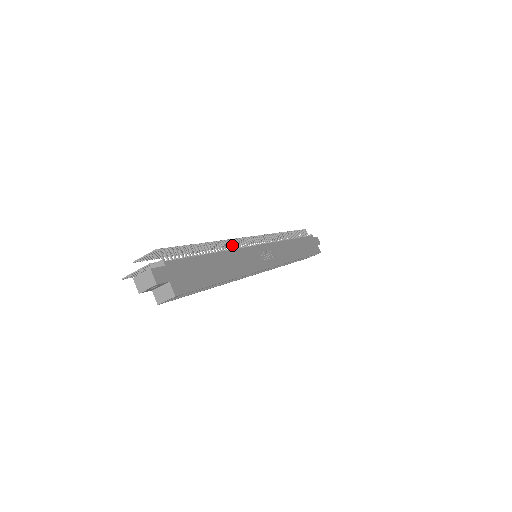
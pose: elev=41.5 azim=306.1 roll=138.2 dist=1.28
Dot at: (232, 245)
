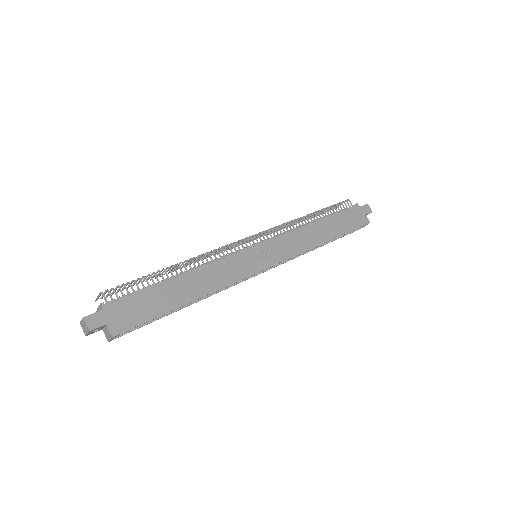
Dot at: (210, 258)
